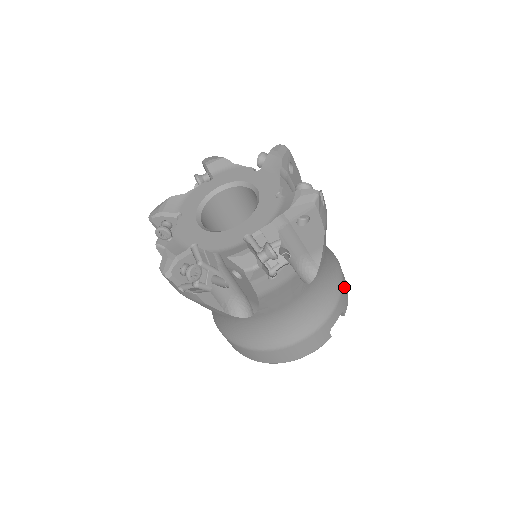
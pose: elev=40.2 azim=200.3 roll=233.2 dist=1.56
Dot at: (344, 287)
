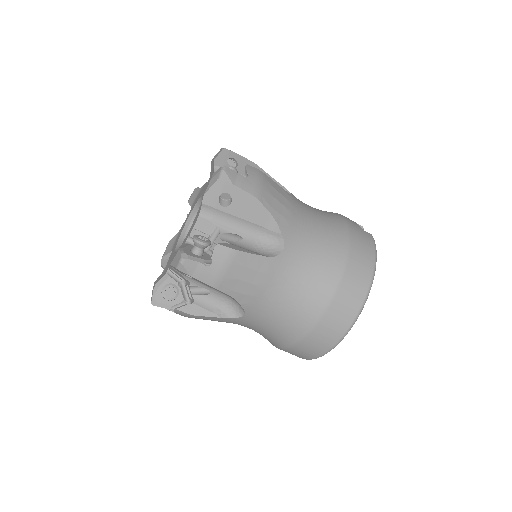
Dot at: occluded
